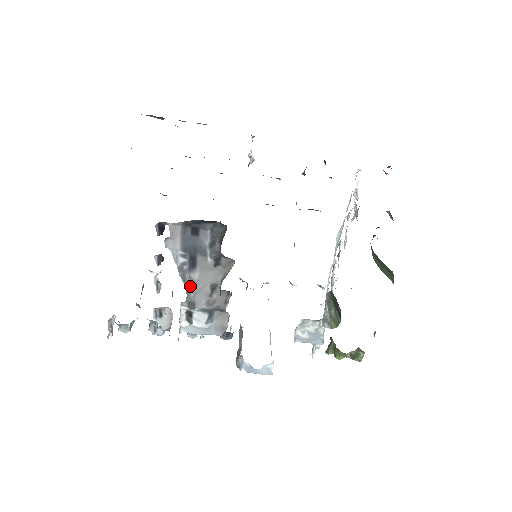
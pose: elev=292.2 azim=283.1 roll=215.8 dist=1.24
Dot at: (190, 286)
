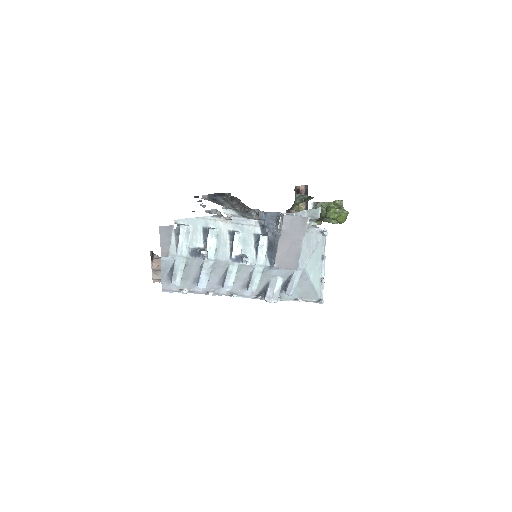
Dot at: occluded
